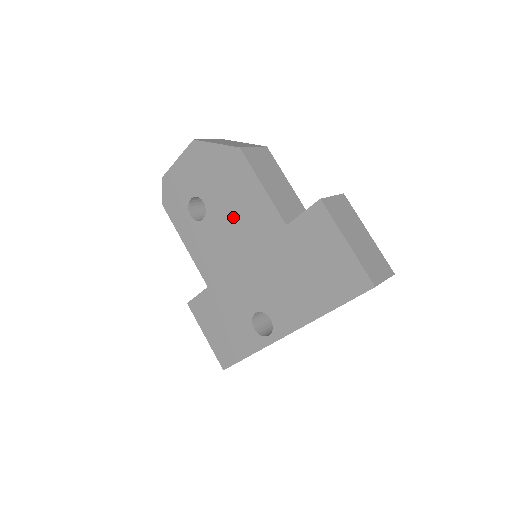
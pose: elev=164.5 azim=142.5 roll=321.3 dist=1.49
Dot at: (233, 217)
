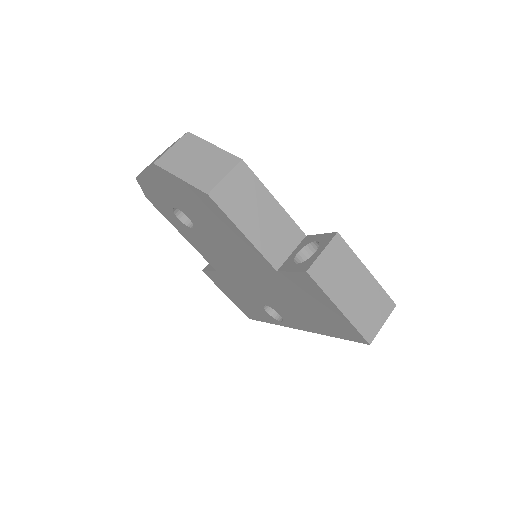
Dot at: (222, 241)
